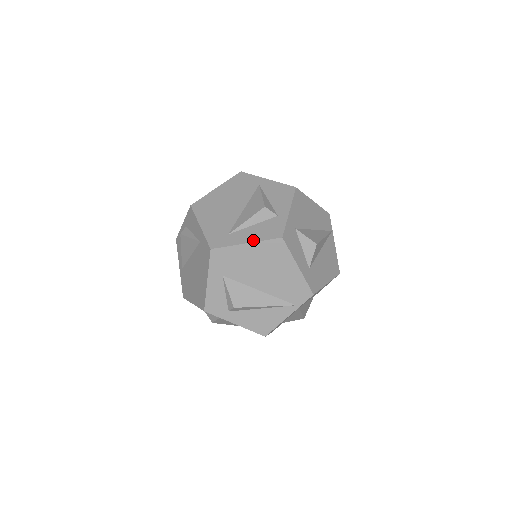
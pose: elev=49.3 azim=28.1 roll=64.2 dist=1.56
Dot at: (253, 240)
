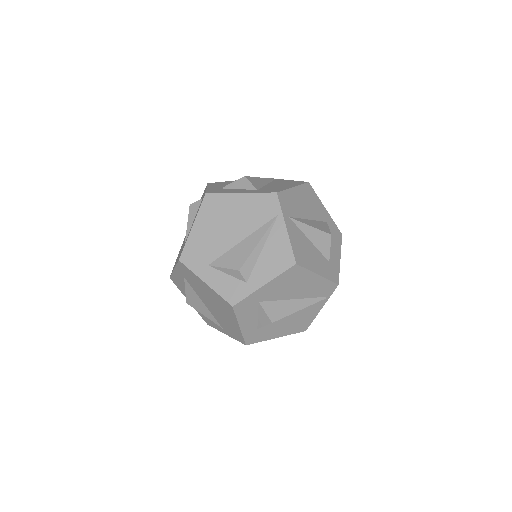
Dot at: (194, 220)
